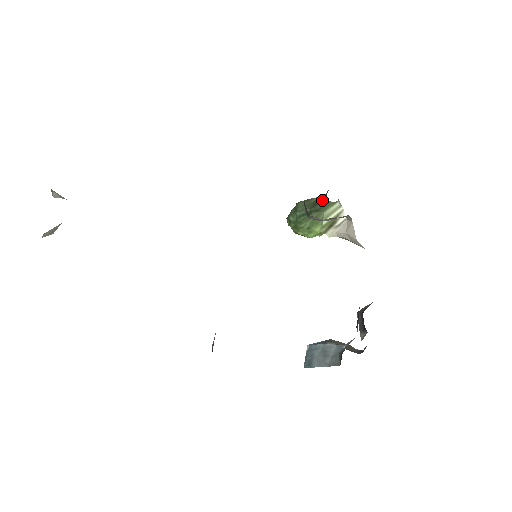
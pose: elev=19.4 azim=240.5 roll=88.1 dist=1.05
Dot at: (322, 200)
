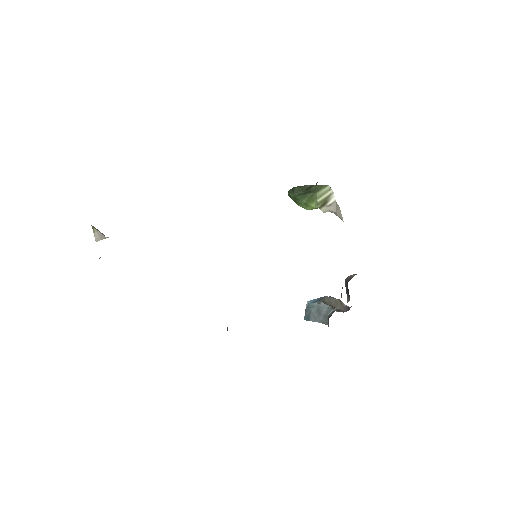
Dot at: (314, 185)
